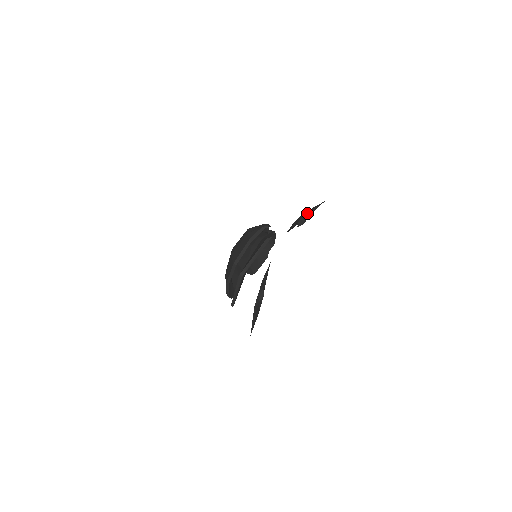
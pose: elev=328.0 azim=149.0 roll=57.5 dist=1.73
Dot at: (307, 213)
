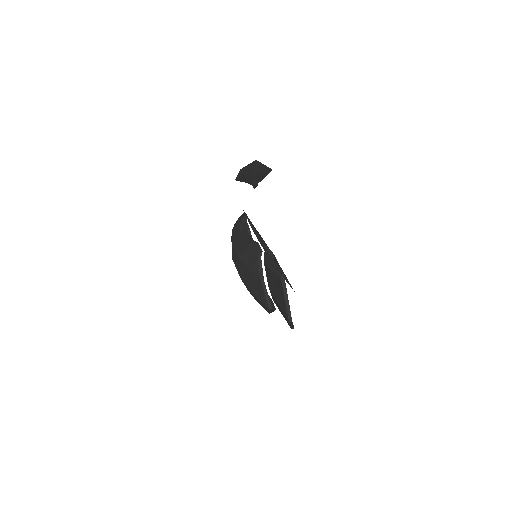
Dot at: (256, 178)
